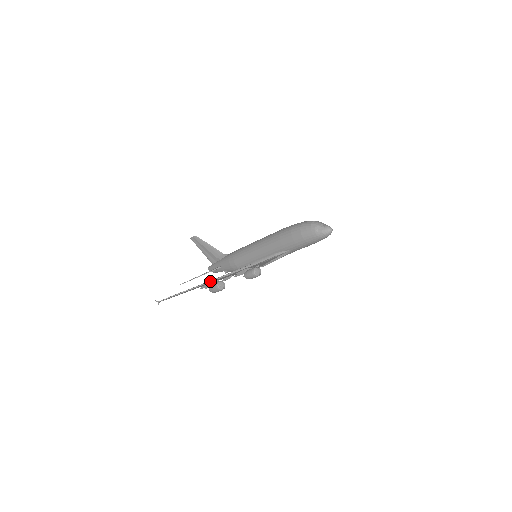
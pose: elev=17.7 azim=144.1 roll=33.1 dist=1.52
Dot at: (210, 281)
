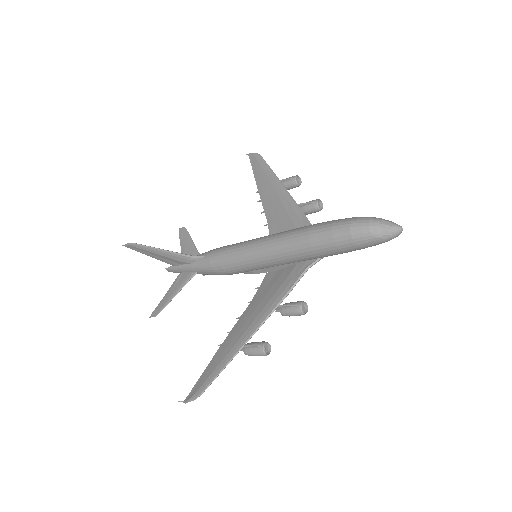
Dot at: (243, 346)
